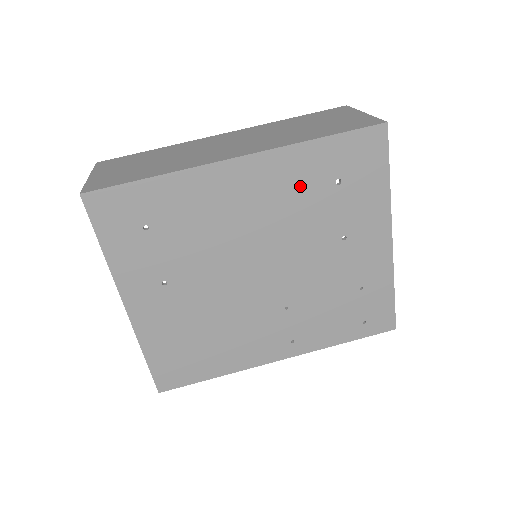
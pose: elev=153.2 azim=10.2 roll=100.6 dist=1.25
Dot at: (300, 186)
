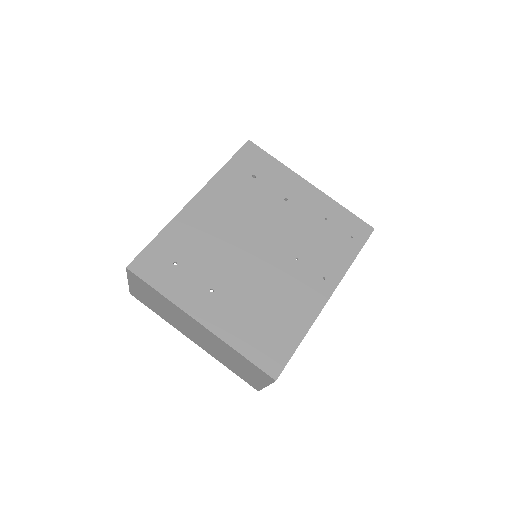
Dot at: (237, 190)
